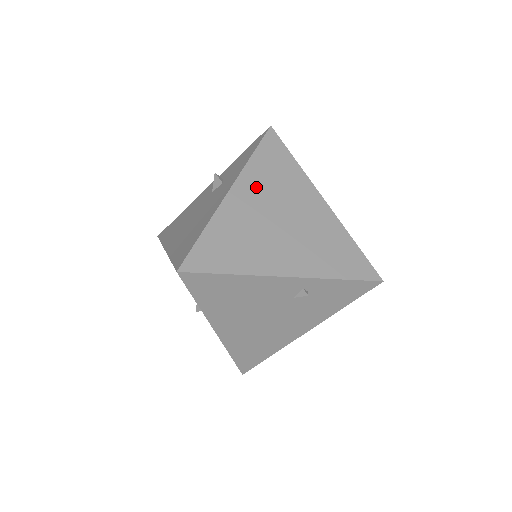
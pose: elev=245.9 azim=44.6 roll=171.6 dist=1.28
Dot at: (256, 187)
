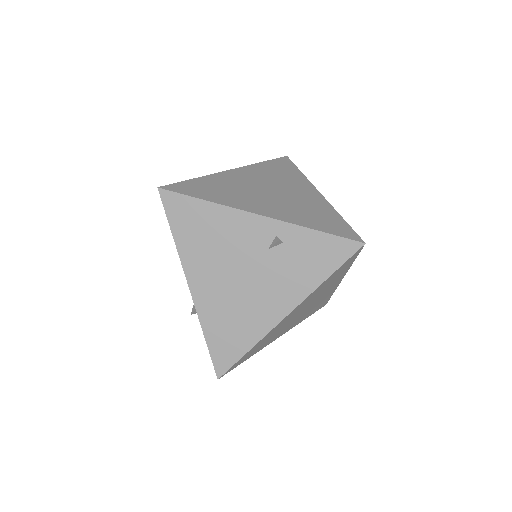
Dot at: (256, 173)
